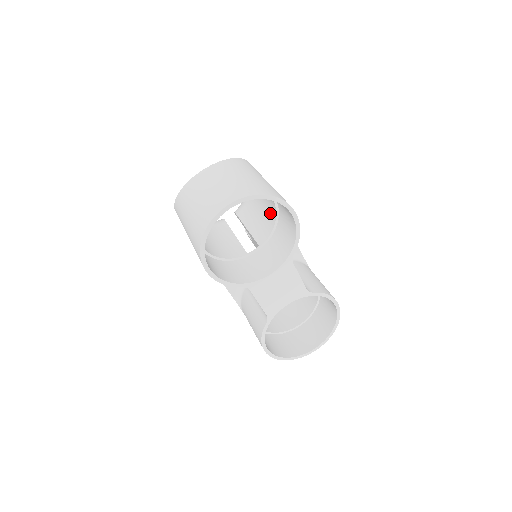
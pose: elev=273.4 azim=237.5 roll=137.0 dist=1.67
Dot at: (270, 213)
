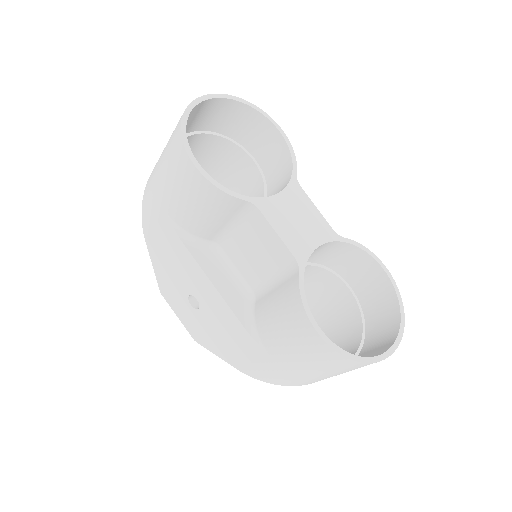
Dot at: (255, 191)
